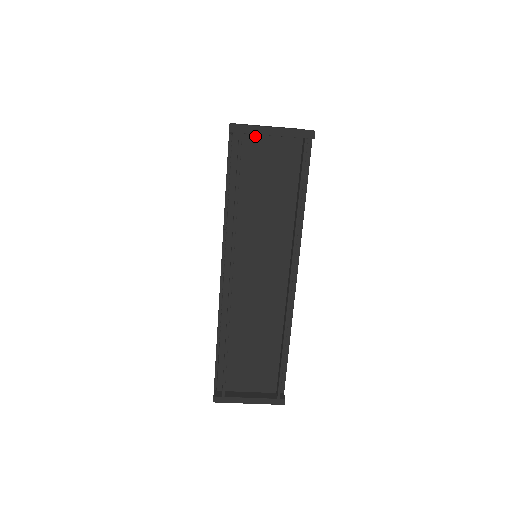
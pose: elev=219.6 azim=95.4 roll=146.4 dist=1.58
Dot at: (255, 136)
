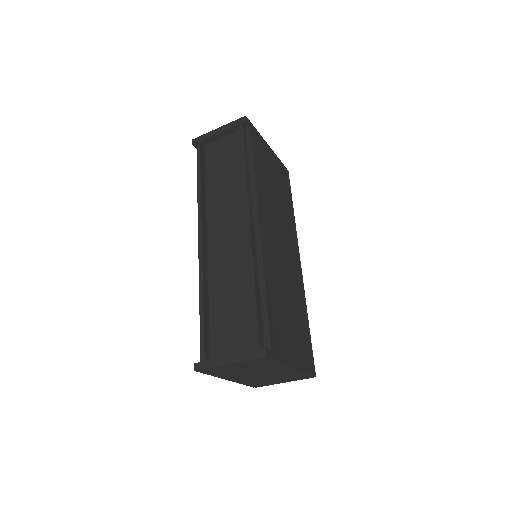
Dot at: (213, 143)
